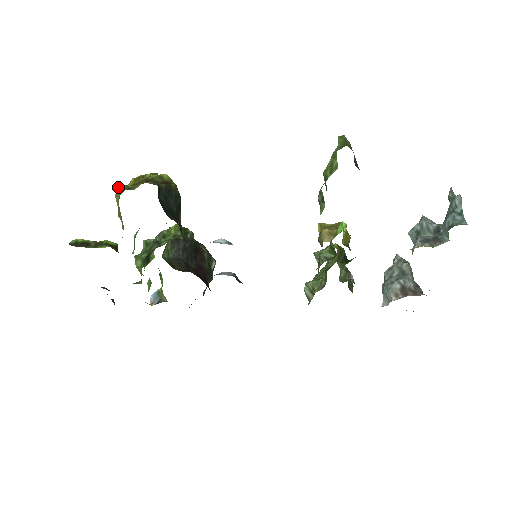
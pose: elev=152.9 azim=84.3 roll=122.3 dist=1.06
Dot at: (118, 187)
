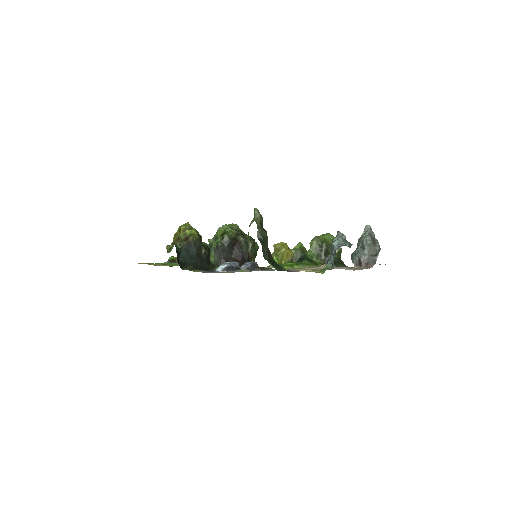
Dot at: (166, 247)
